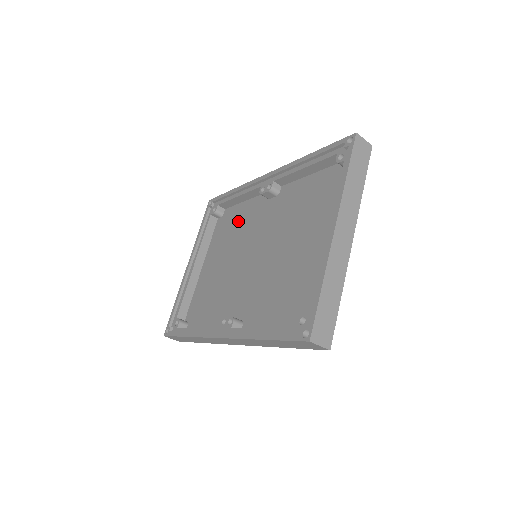
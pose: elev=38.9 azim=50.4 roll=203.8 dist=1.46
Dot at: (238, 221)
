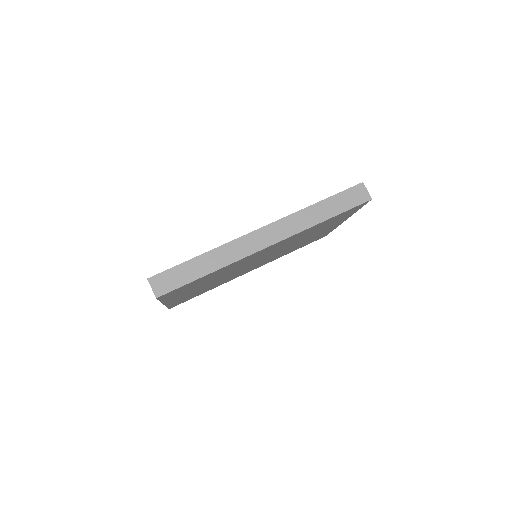
Dot at: occluded
